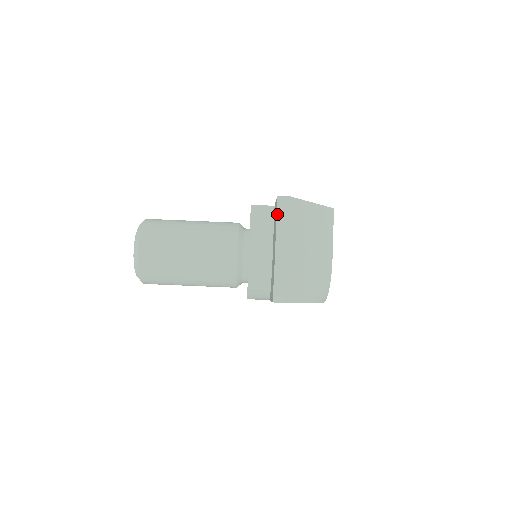
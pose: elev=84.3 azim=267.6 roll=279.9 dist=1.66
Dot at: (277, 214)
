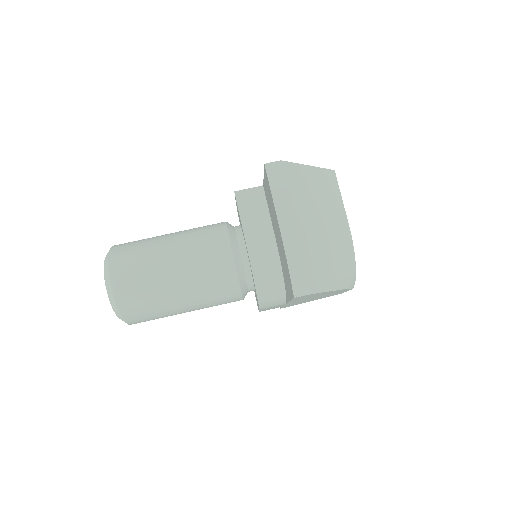
Dot at: (270, 186)
